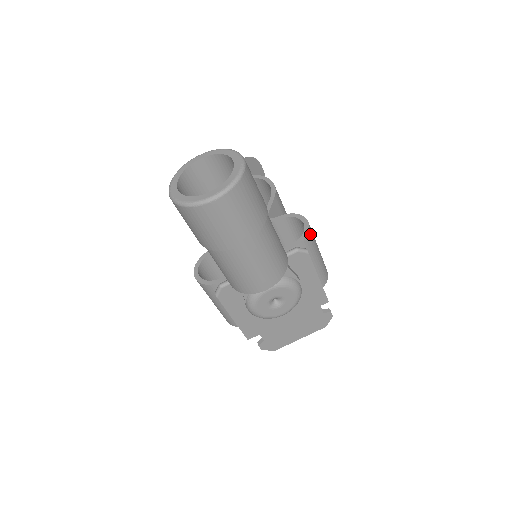
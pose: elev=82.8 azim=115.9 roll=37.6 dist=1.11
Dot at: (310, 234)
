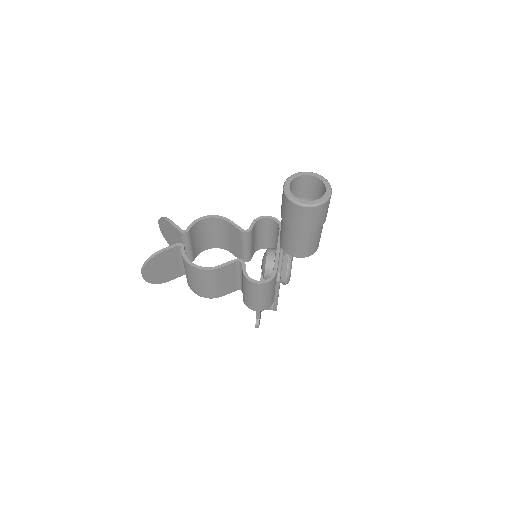
Dot at: (276, 221)
